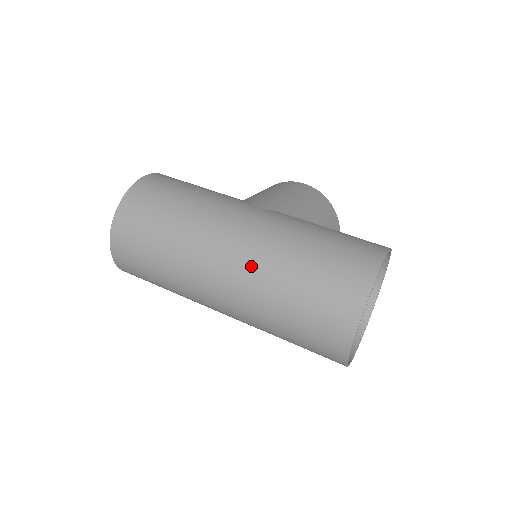
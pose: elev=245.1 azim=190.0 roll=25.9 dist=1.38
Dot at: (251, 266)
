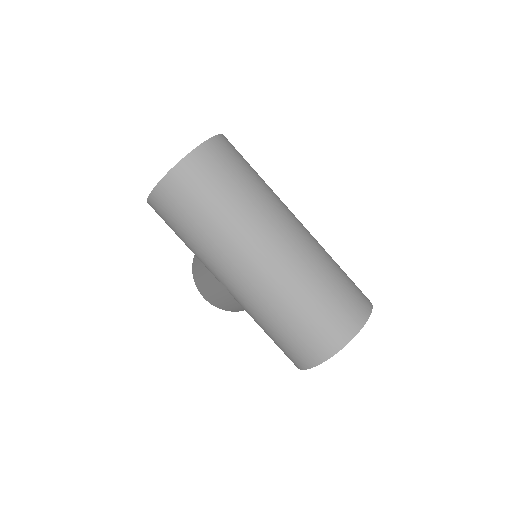
Dot at: (307, 247)
